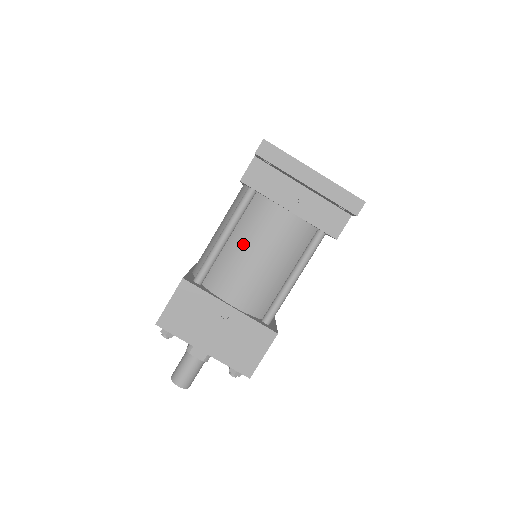
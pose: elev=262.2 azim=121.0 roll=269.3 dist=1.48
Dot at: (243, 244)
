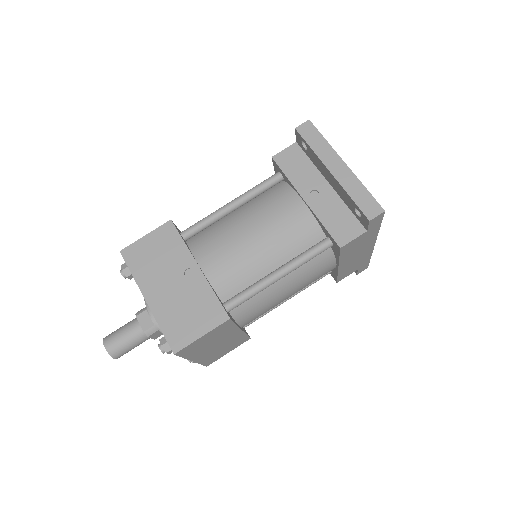
Dot at: (245, 217)
